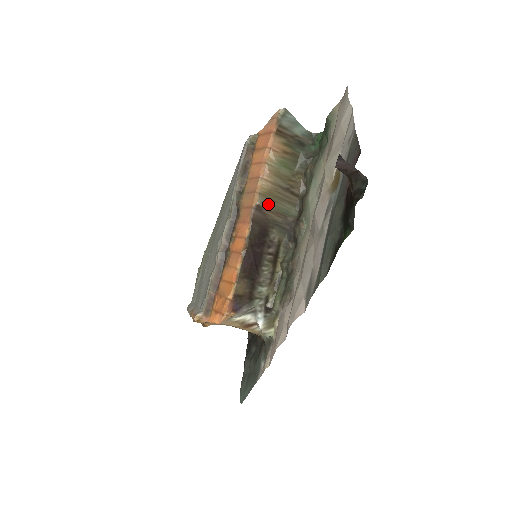
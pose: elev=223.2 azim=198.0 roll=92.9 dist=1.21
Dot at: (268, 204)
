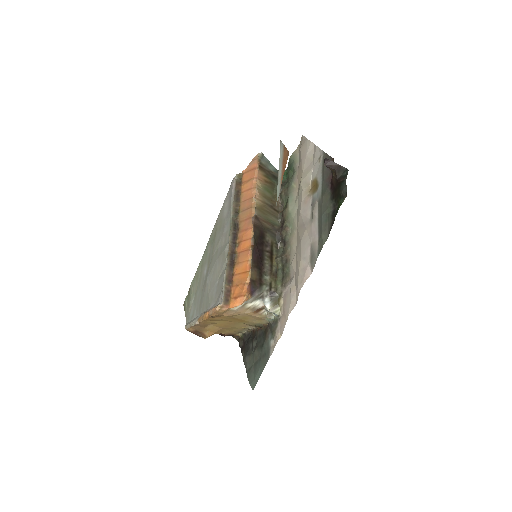
Dot at: (261, 215)
